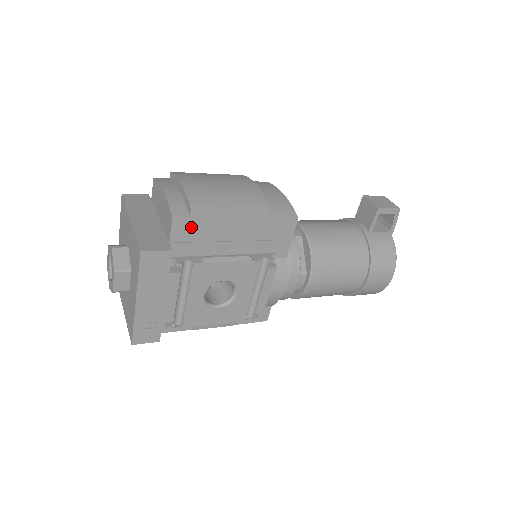
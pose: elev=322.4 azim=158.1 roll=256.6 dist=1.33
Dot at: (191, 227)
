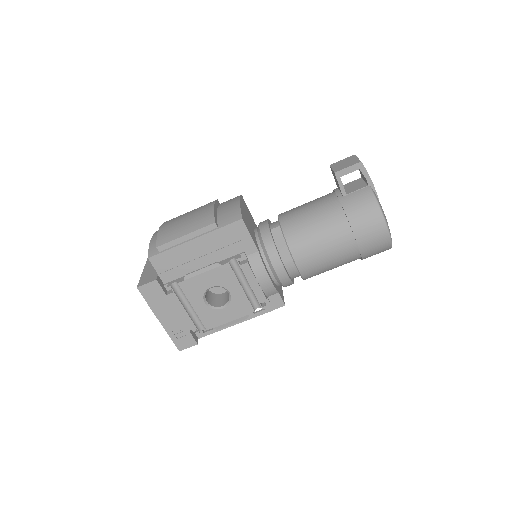
Dot at: (165, 259)
